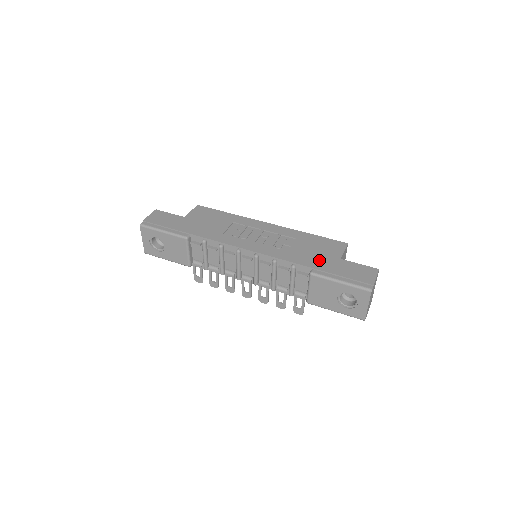
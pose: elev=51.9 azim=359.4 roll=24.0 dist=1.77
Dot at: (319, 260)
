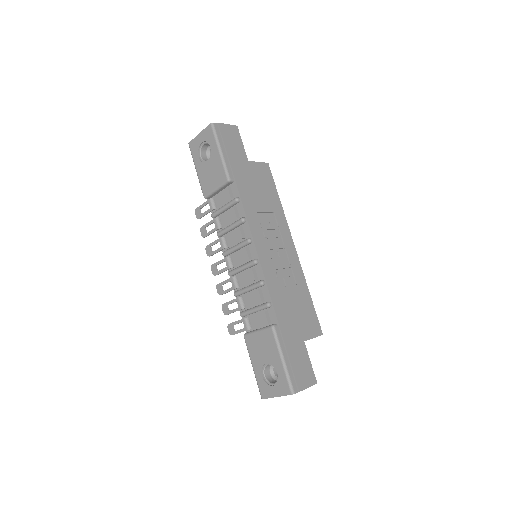
Dot at: (290, 323)
